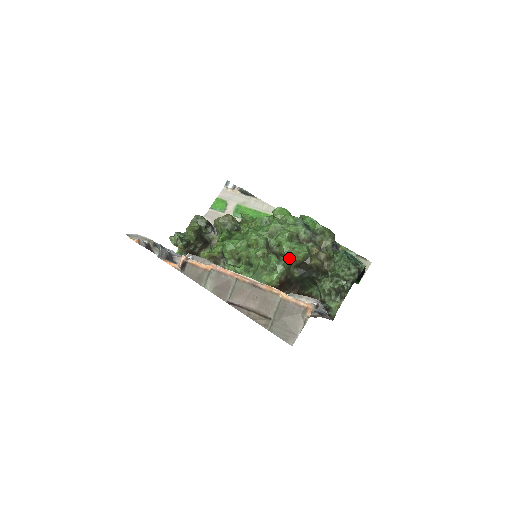
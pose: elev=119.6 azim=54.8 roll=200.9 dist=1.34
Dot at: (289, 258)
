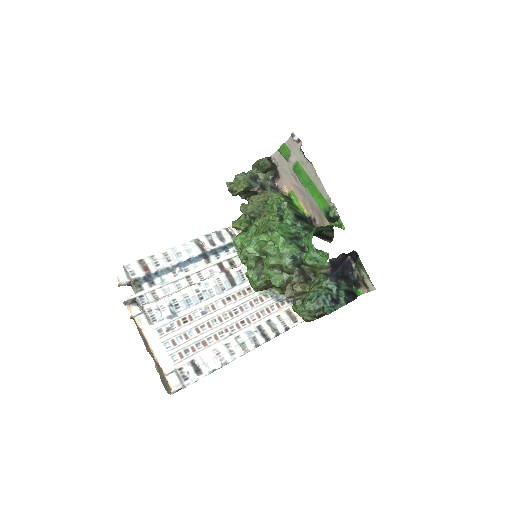
Dot at: occluded
